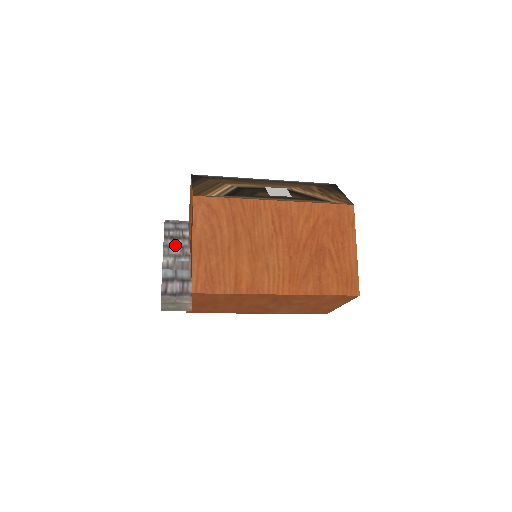
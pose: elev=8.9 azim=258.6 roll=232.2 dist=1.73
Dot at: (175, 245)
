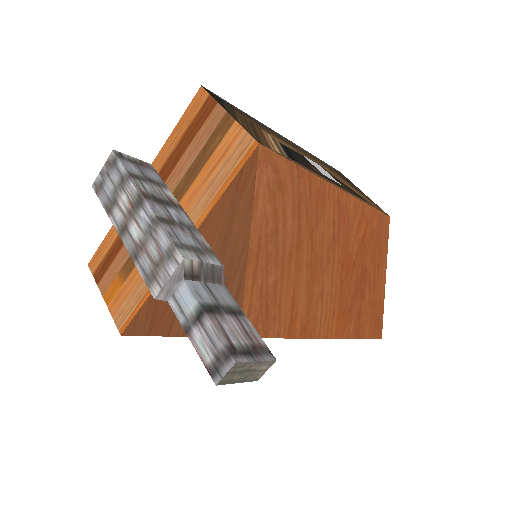
Dot at: (175, 220)
